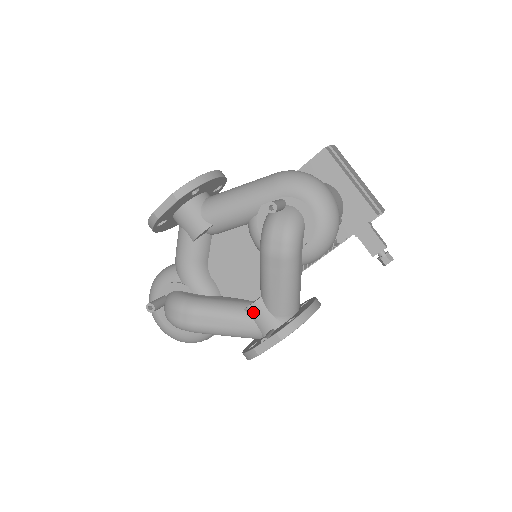
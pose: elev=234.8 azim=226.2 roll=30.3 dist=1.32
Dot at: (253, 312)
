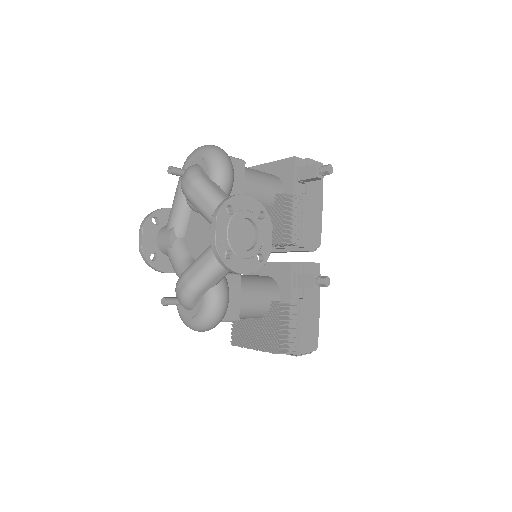
Dot at: occluded
